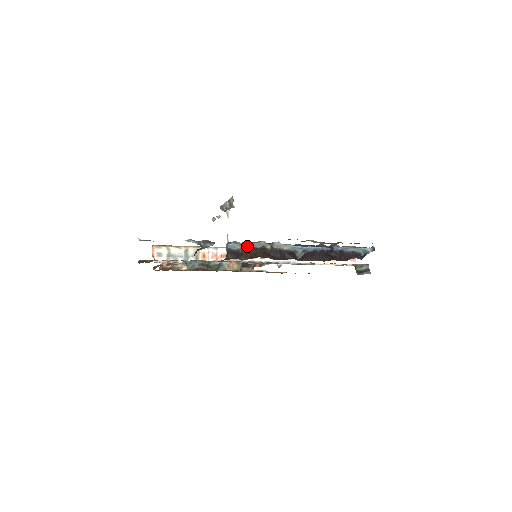
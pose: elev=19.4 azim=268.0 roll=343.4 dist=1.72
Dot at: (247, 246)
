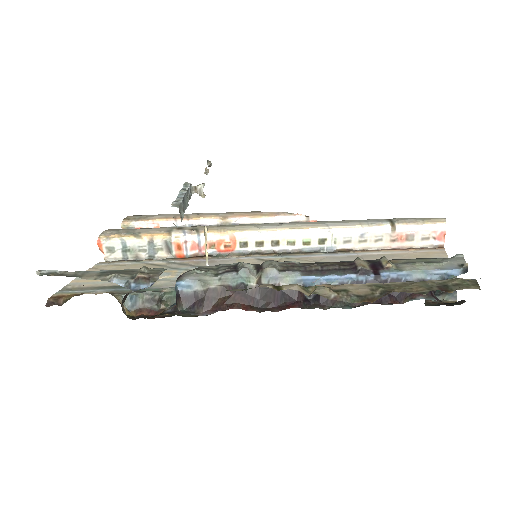
Dot at: (212, 284)
